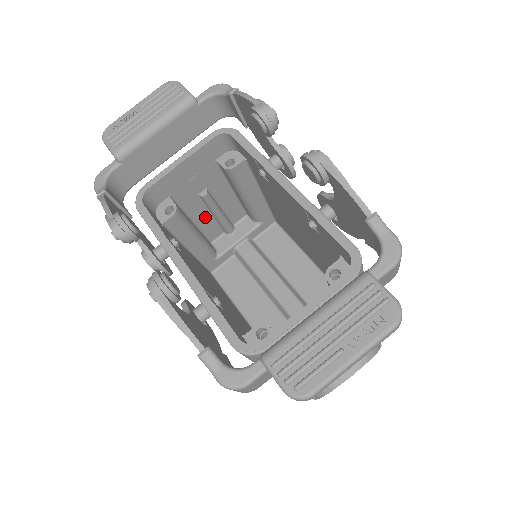
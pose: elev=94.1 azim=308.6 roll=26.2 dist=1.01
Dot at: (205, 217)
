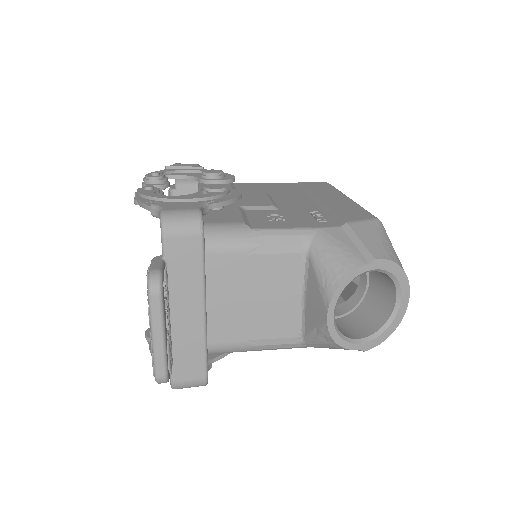
Dot at: occluded
